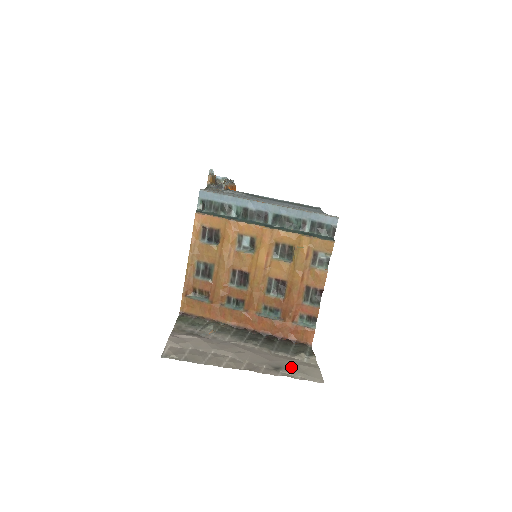
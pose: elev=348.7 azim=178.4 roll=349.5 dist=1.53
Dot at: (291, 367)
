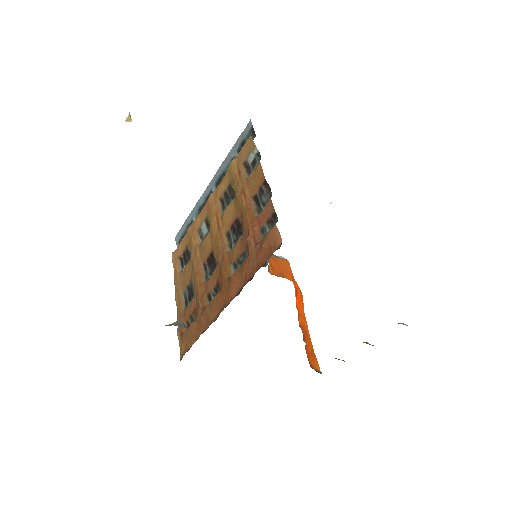
Dot at: occluded
